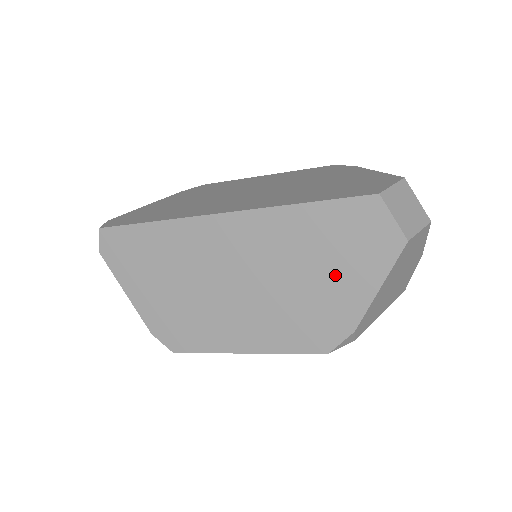
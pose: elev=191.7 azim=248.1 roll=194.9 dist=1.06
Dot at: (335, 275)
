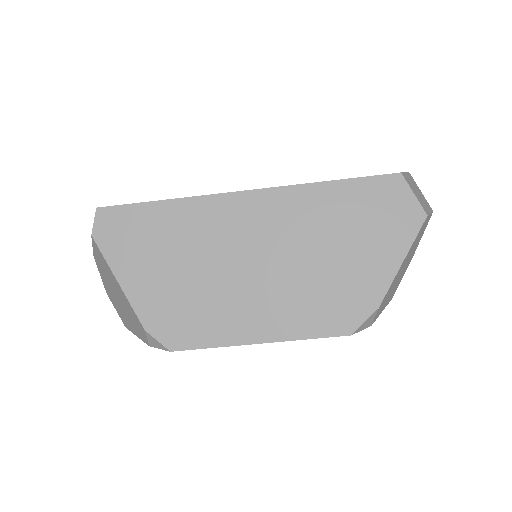
Dot at: (360, 251)
